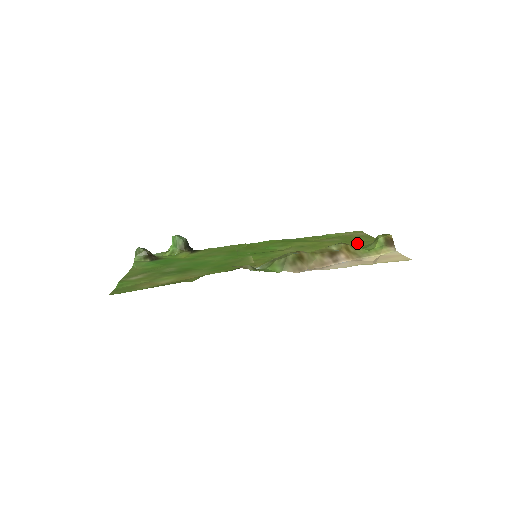
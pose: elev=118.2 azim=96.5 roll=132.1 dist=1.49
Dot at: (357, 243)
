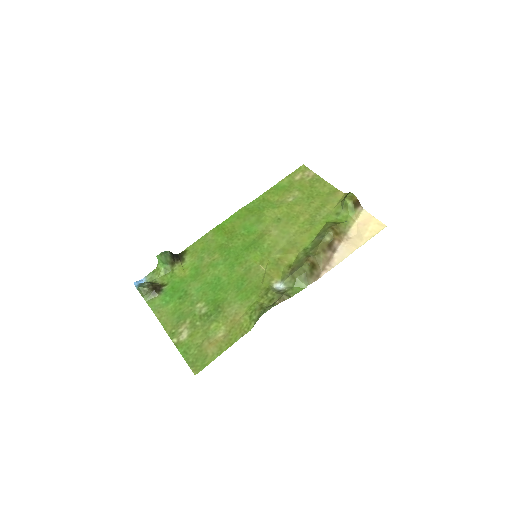
Dot at: (323, 202)
